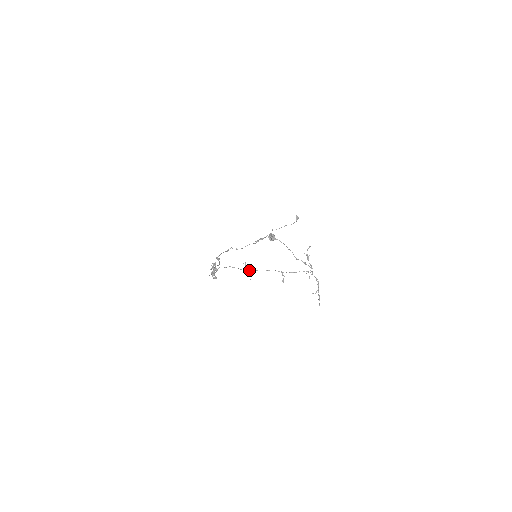
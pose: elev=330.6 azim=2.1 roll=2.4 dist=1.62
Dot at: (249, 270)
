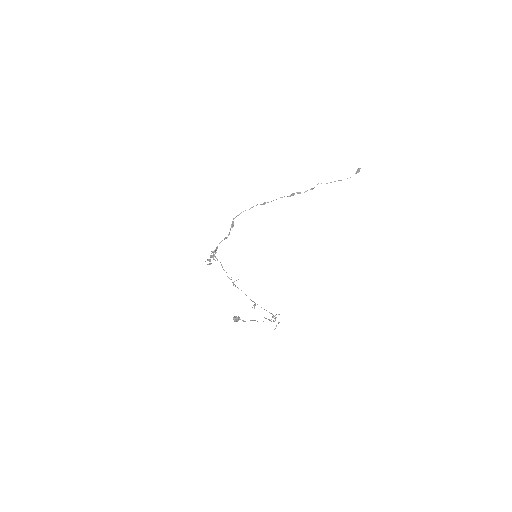
Dot at: (234, 281)
